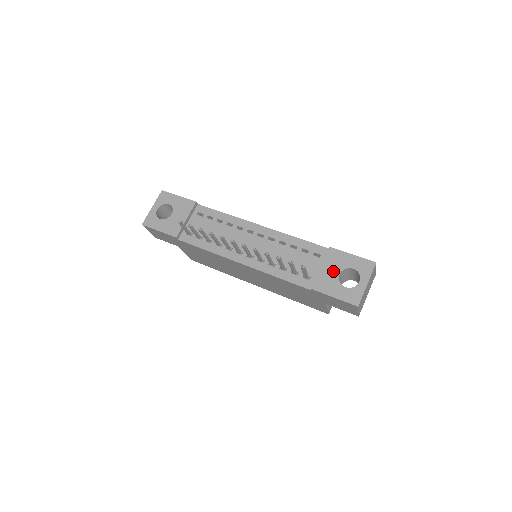
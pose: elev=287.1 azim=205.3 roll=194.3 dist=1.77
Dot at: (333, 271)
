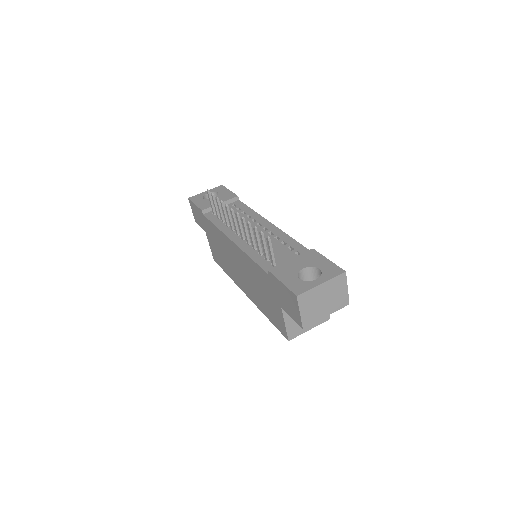
Dot at: (299, 264)
